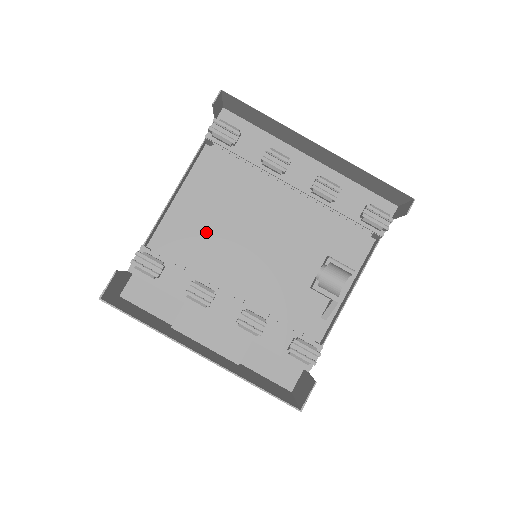
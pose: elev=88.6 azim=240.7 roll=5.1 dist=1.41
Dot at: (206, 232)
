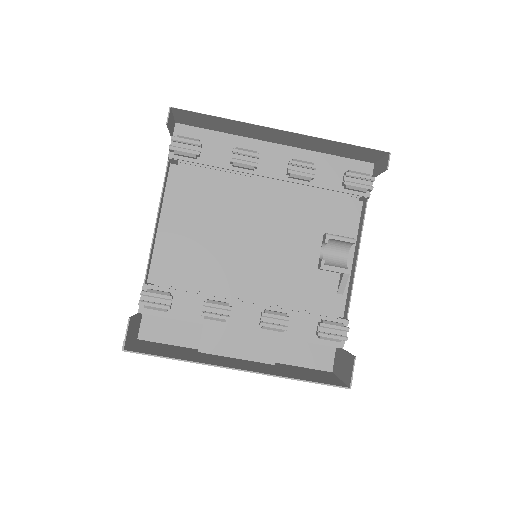
Dot at: (201, 250)
